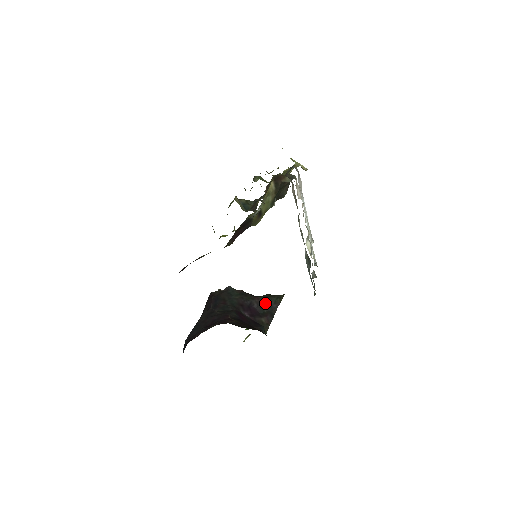
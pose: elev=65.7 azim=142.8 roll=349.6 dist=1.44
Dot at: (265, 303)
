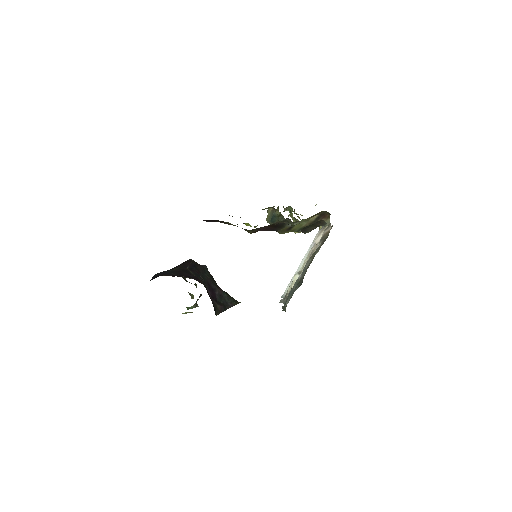
Dot at: (224, 297)
